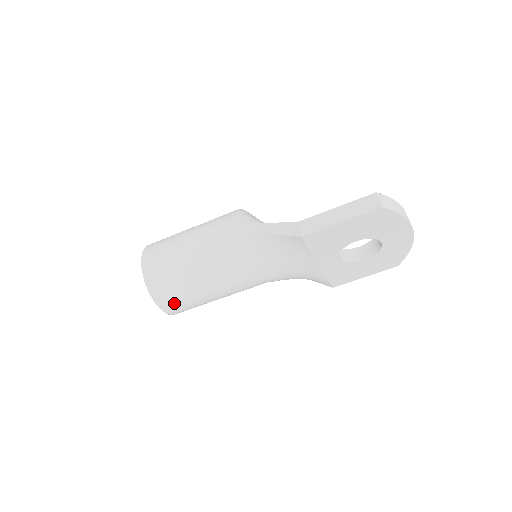
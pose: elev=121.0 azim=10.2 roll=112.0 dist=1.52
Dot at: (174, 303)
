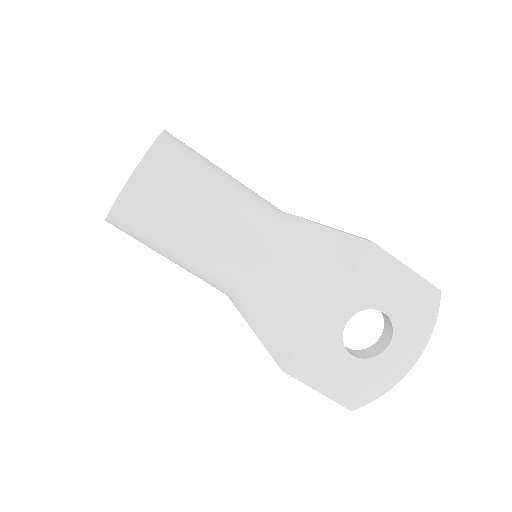
Dot at: (160, 179)
